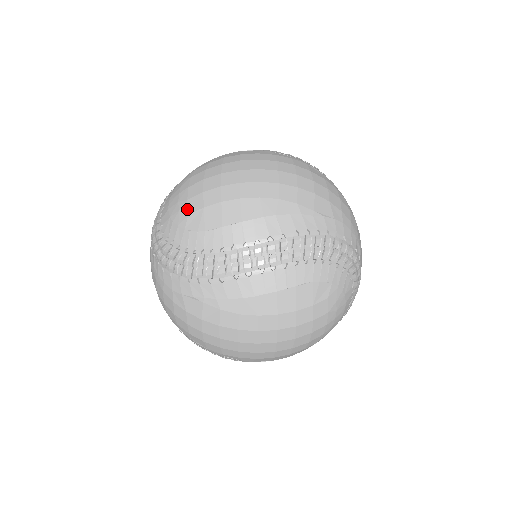
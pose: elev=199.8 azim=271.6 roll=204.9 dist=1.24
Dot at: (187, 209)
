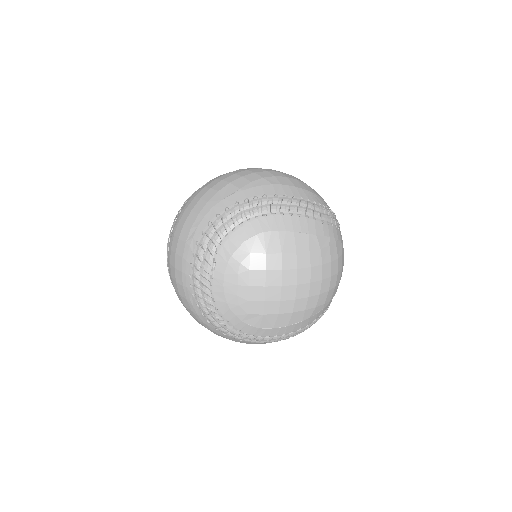
Dot at: (247, 309)
